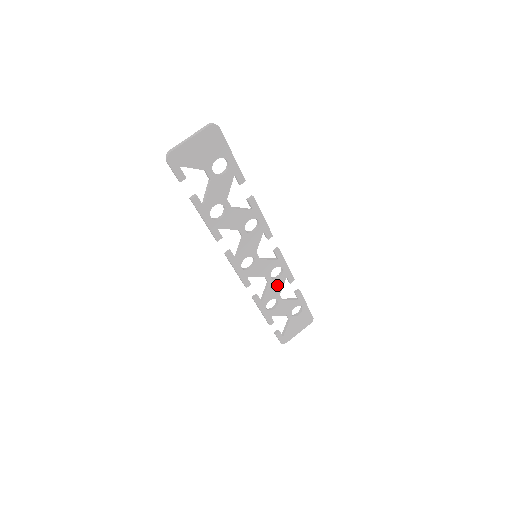
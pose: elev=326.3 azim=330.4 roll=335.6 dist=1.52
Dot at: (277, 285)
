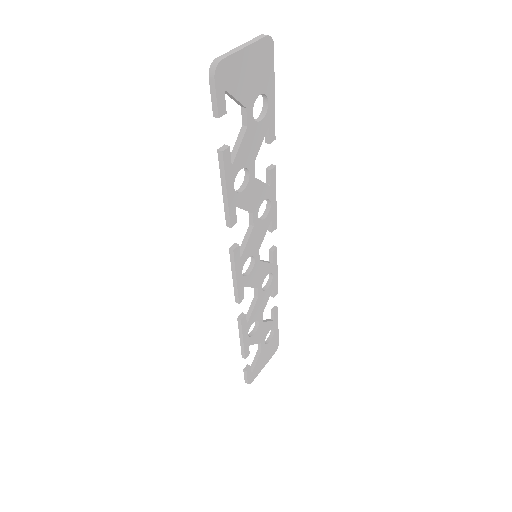
Dot at: (263, 300)
